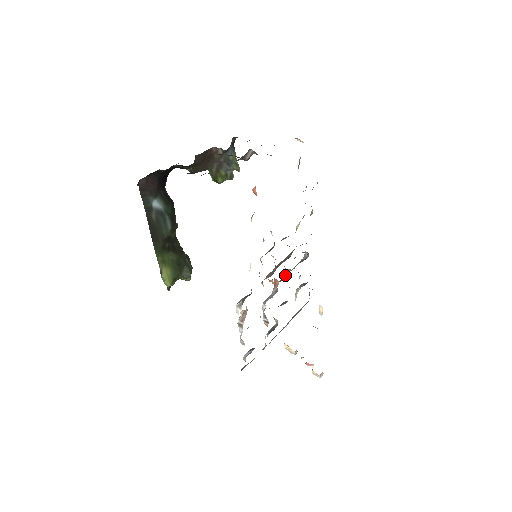
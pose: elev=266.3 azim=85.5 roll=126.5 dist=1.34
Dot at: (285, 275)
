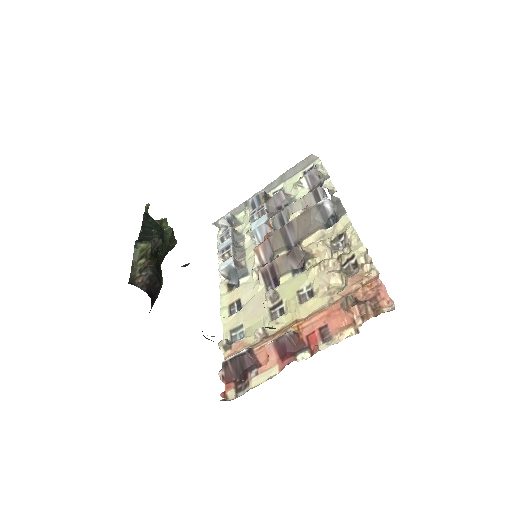
Dot at: (288, 218)
